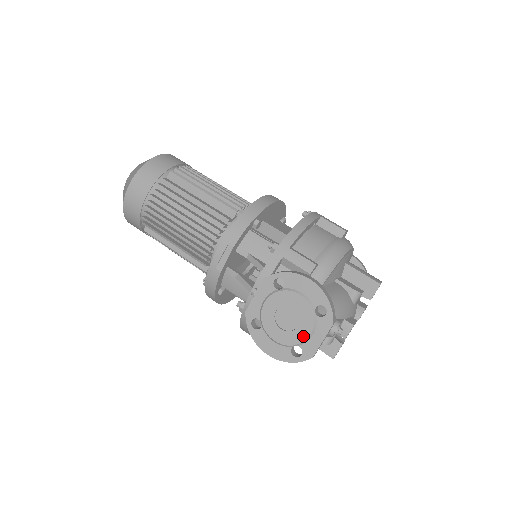
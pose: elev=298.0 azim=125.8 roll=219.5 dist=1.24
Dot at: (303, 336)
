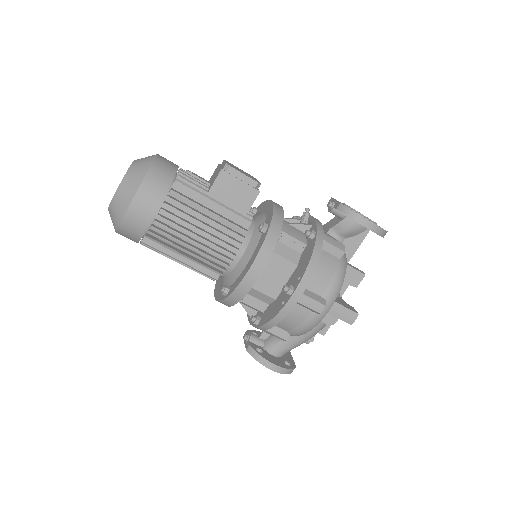
Dot at: occluded
